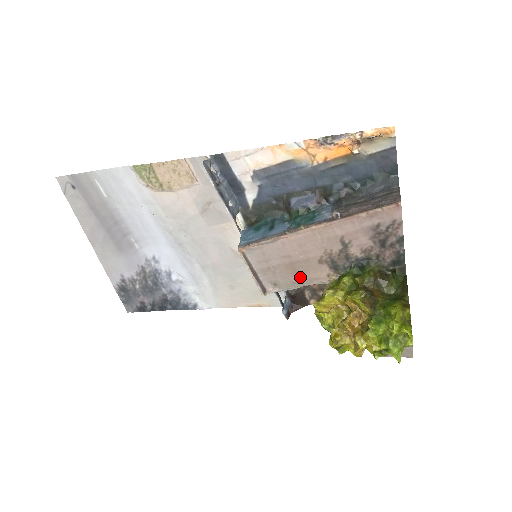
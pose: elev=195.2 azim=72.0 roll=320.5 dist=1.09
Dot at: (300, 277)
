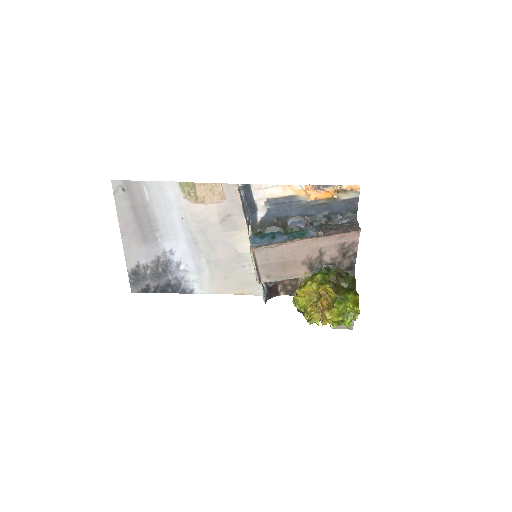
Dot at: (287, 273)
